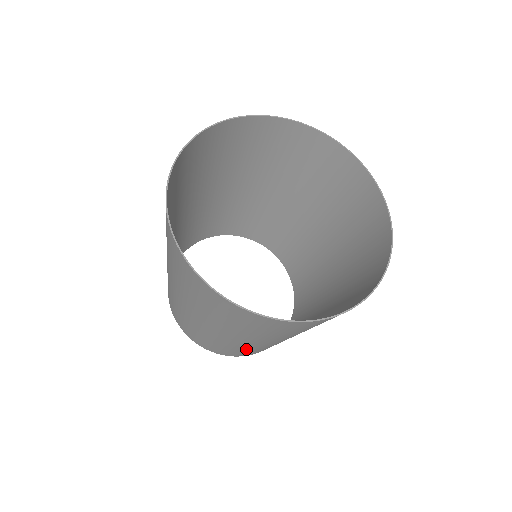
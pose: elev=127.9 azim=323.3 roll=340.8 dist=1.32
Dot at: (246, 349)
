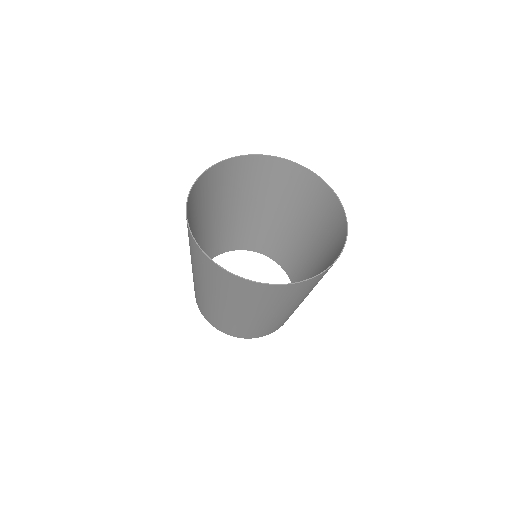
Dot at: occluded
